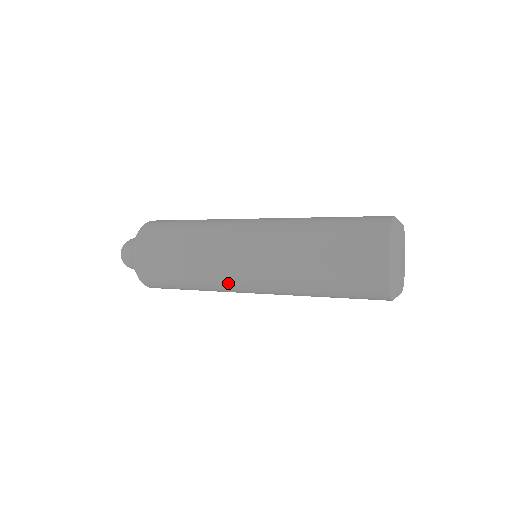
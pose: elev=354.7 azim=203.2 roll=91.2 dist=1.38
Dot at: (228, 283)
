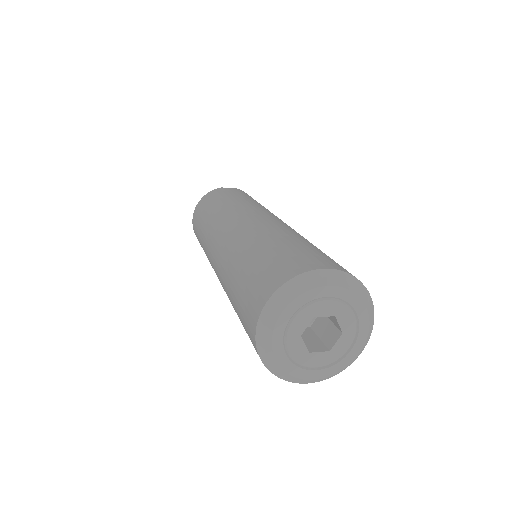
Dot at: occluded
